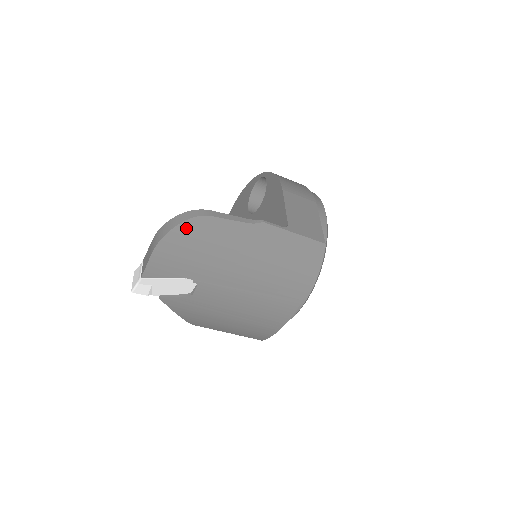
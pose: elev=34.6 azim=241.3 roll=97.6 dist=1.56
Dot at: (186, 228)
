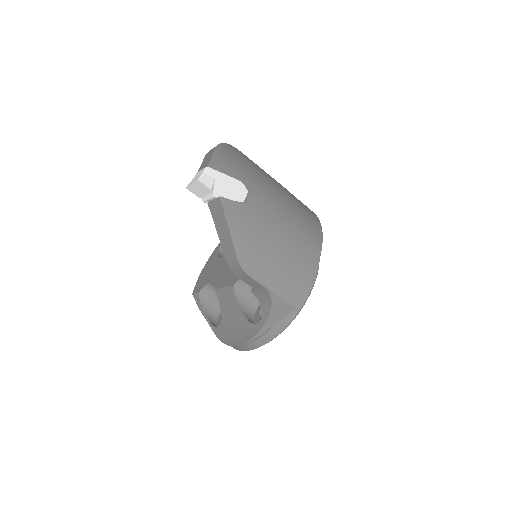
Dot at: (232, 148)
